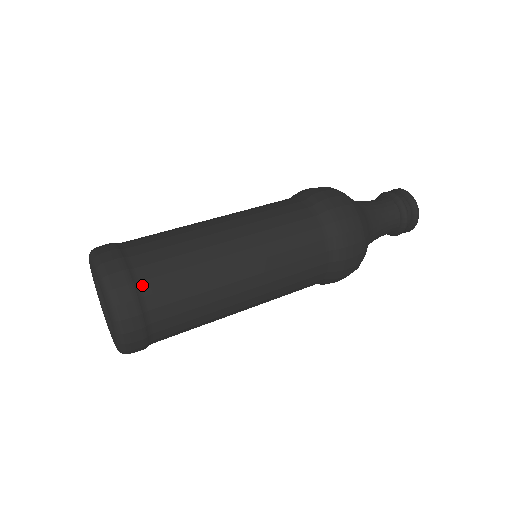
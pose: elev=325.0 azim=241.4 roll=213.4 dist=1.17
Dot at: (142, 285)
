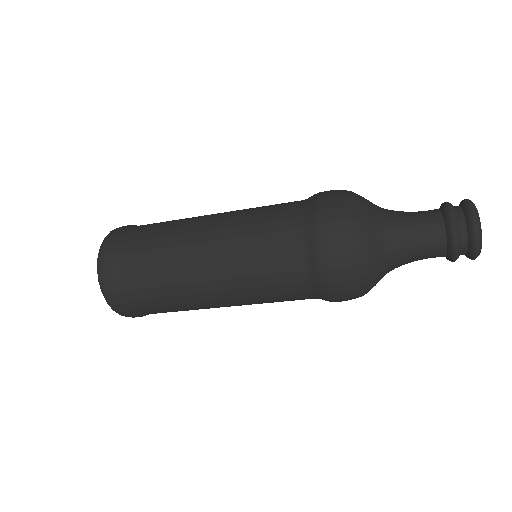
Dot at: occluded
